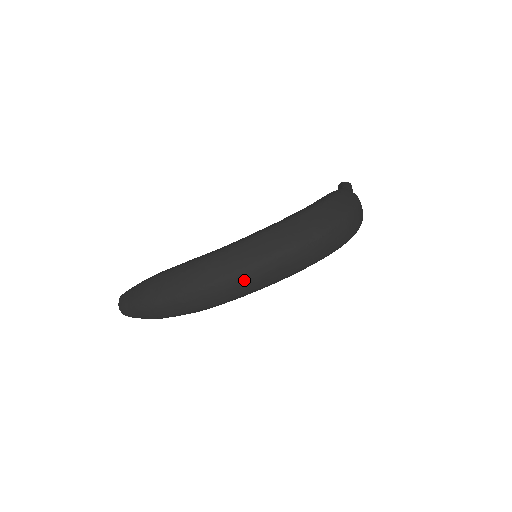
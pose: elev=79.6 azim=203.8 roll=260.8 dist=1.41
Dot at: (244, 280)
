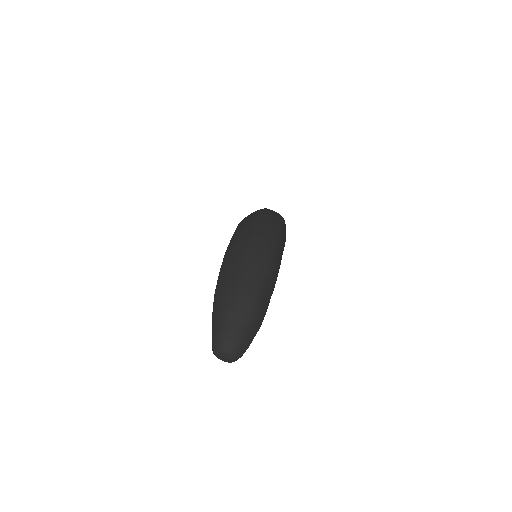
Dot at: (264, 225)
